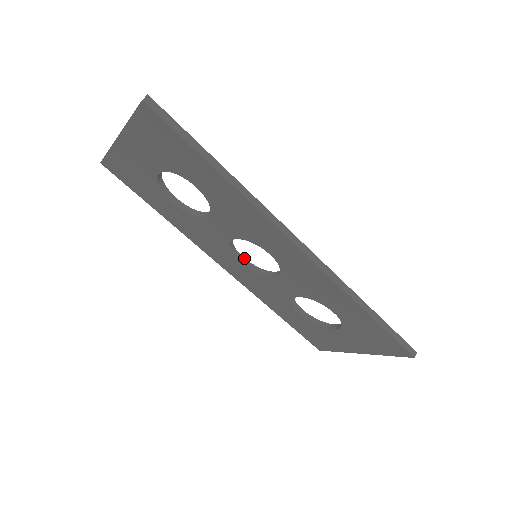
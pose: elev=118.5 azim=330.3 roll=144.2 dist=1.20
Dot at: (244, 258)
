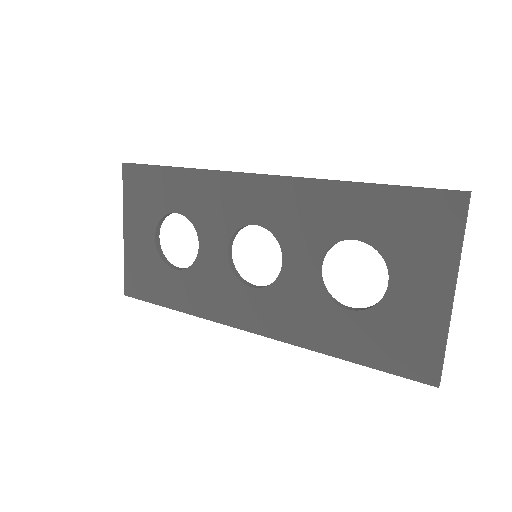
Dot at: (257, 286)
